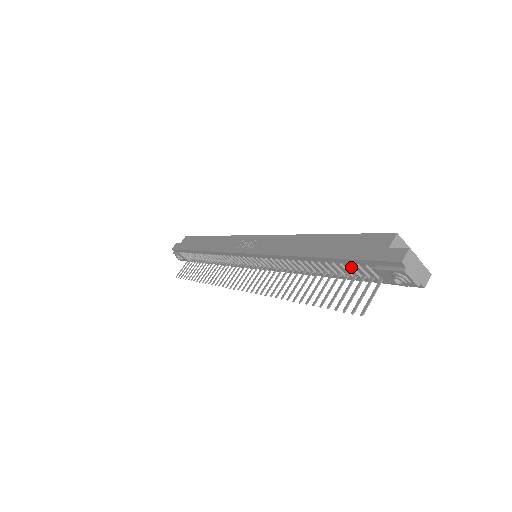
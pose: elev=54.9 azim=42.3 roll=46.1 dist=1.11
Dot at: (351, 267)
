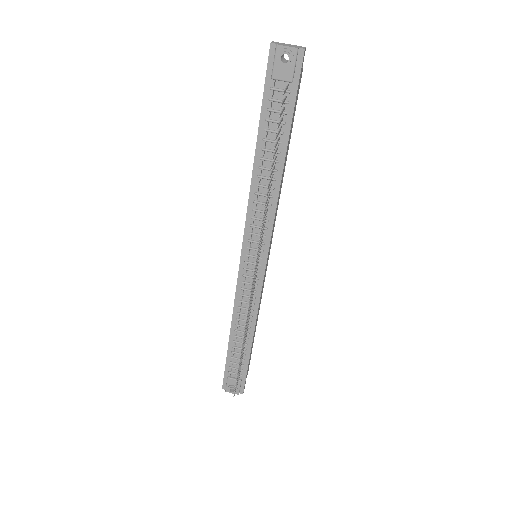
Dot at: (270, 110)
